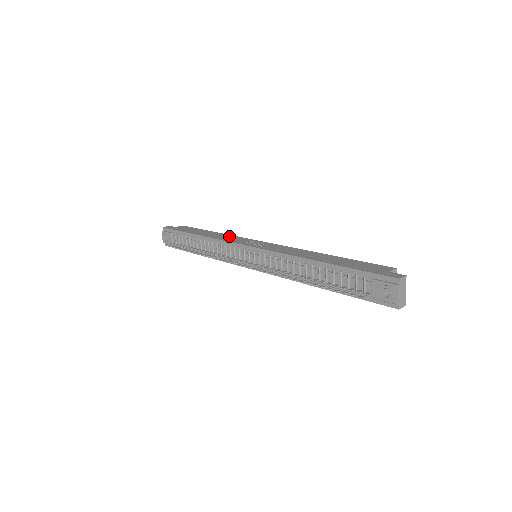
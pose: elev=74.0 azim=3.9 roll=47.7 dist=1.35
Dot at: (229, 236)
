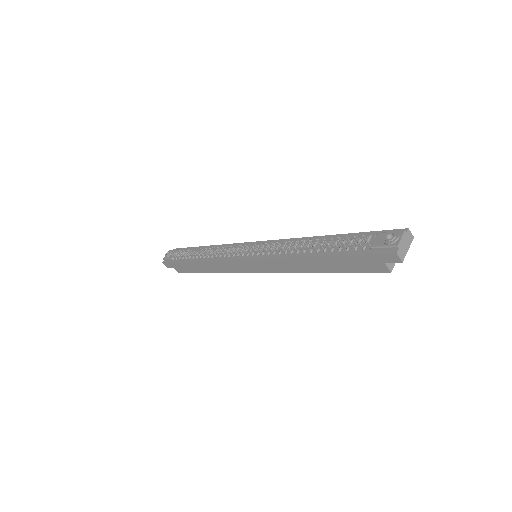
Dot at: occluded
